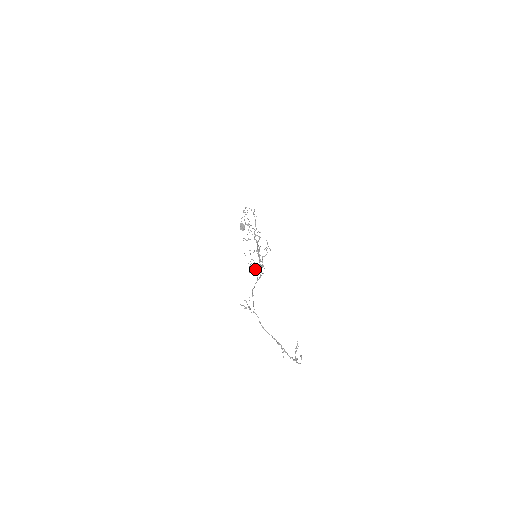
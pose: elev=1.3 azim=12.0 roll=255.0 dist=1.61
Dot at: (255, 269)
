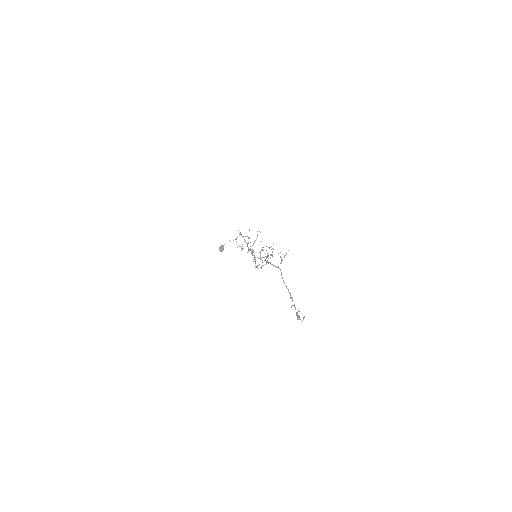
Dot at: (260, 259)
